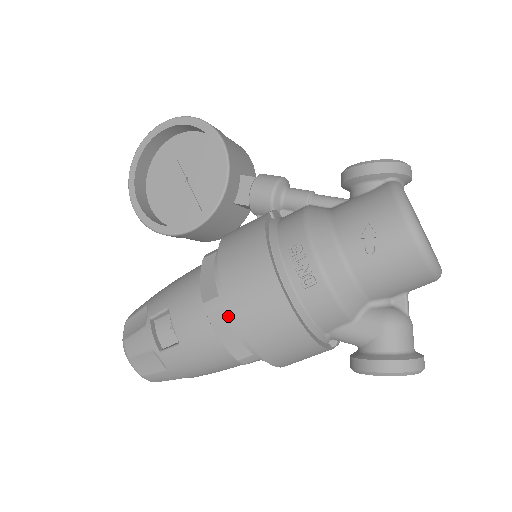
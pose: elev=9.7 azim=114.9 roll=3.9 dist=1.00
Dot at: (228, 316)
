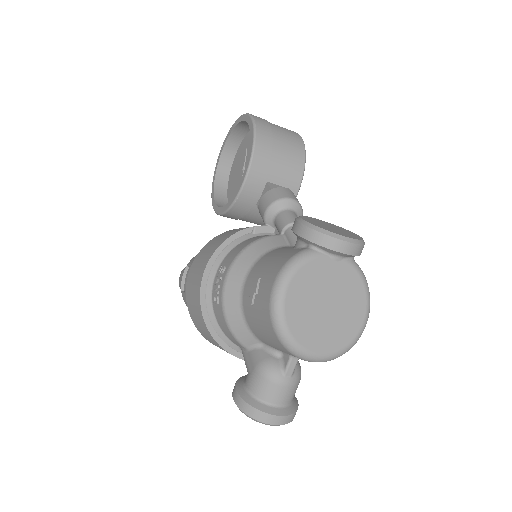
Dot at: occluded
